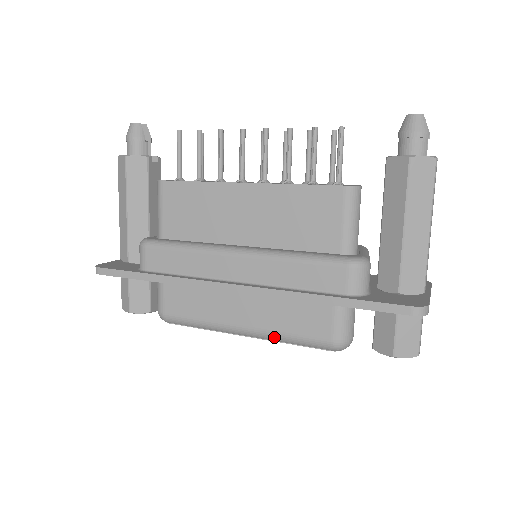
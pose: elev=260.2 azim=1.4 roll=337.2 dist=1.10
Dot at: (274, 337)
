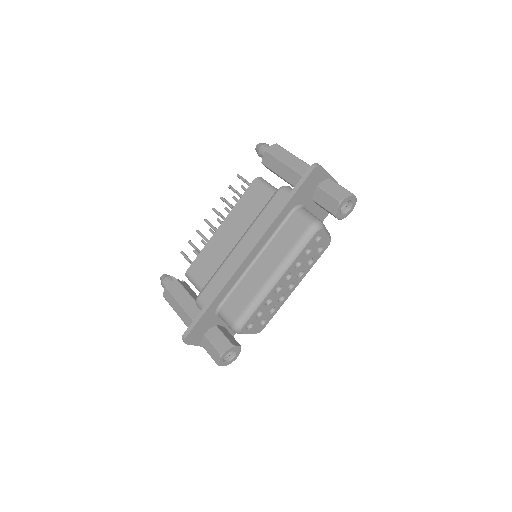
Dot at: (288, 259)
